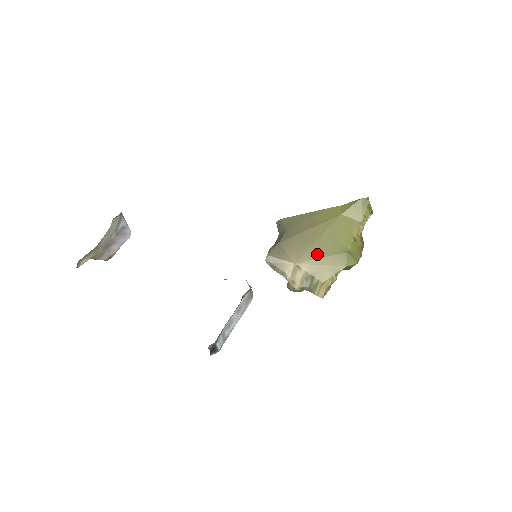
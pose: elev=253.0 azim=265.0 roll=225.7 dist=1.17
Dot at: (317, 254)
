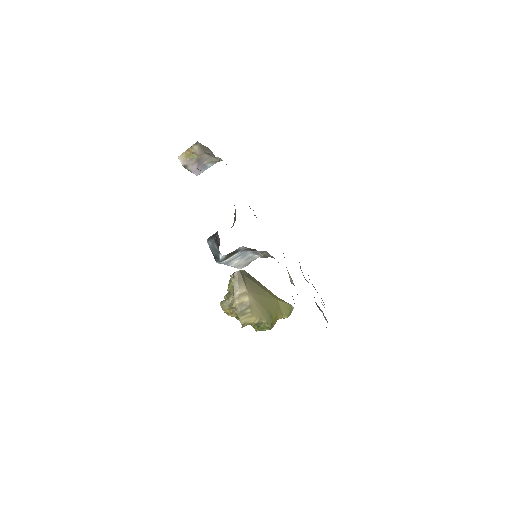
Dot at: (259, 300)
